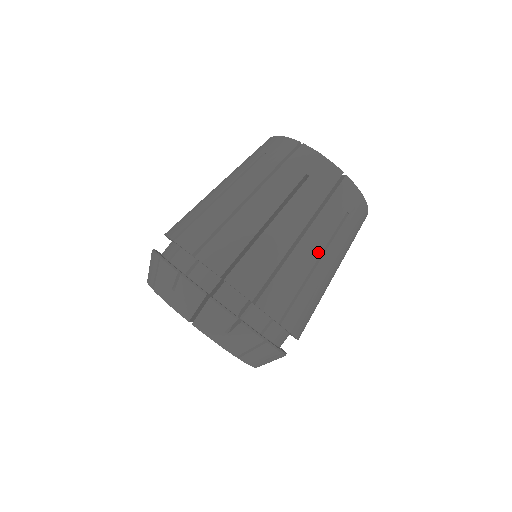
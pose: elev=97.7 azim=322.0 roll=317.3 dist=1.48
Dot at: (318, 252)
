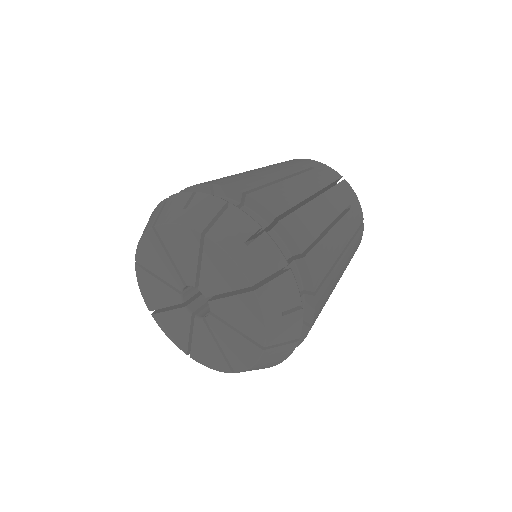
Dot at: (331, 217)
